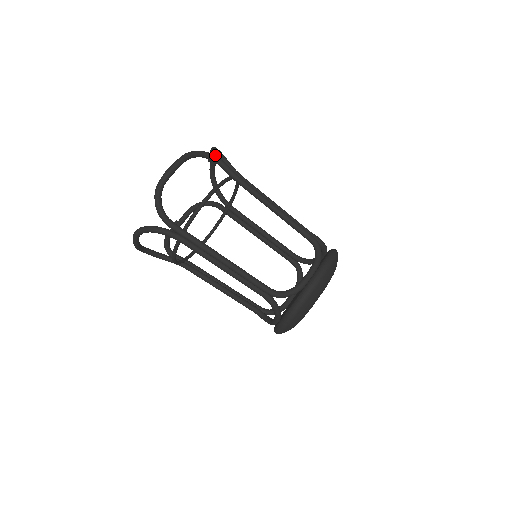
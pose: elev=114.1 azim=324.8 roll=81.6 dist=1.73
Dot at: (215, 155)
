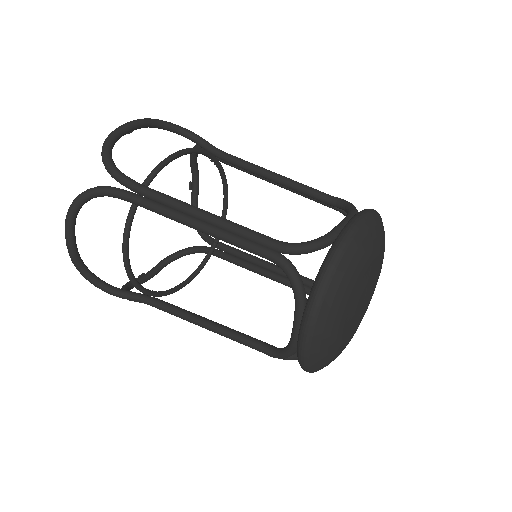
Dot at: (193, 132)
